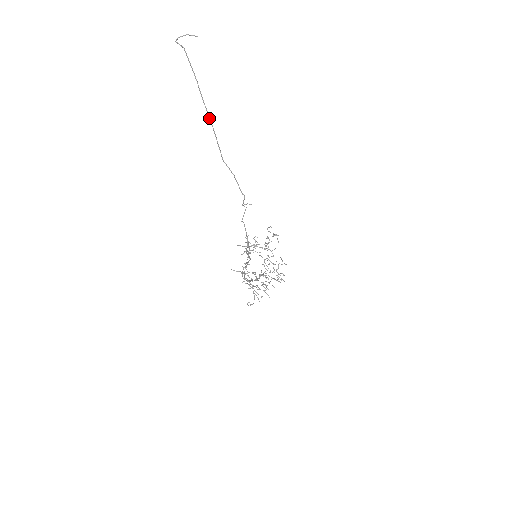
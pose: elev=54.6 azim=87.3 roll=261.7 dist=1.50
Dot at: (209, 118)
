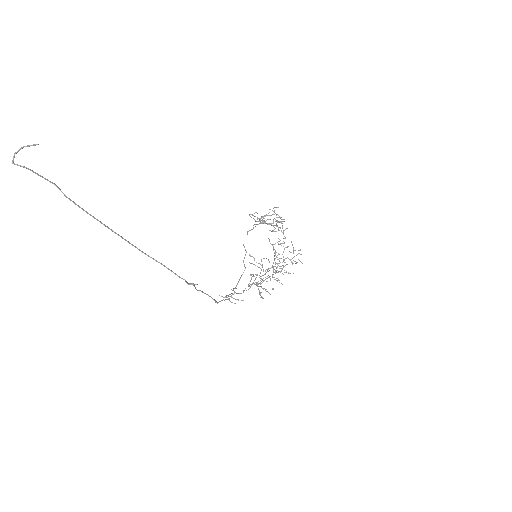
Dot at: occluded
